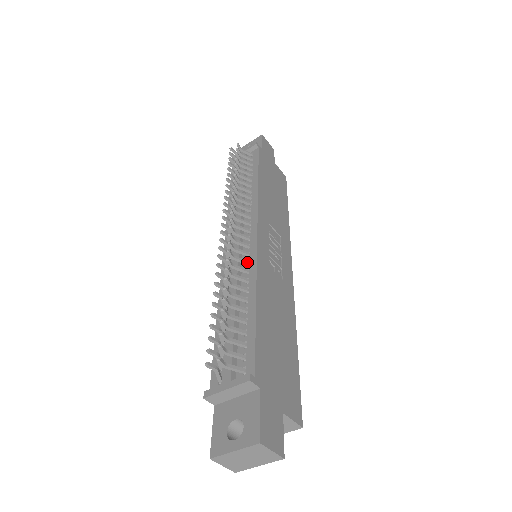
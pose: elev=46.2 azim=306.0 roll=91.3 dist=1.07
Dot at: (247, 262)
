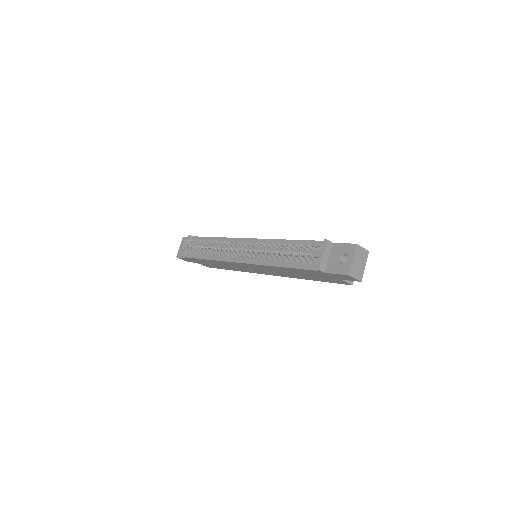
Dot at: occluded
